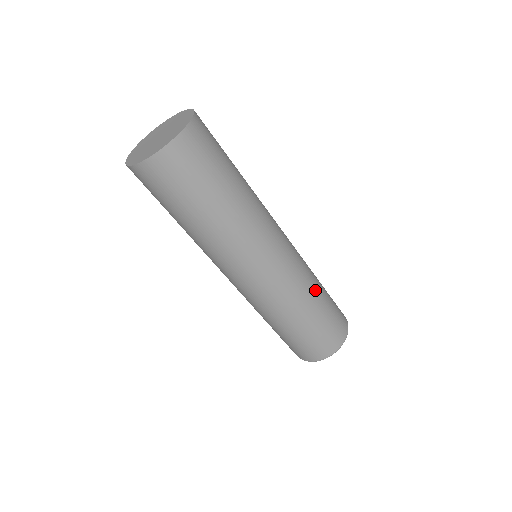
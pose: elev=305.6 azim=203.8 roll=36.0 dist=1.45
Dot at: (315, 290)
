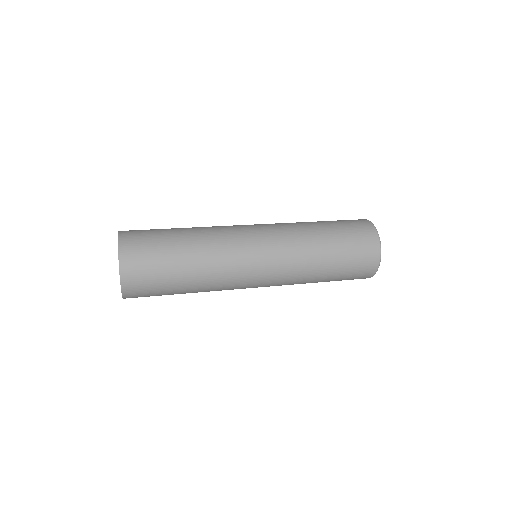
Dot at: (310, 226)
